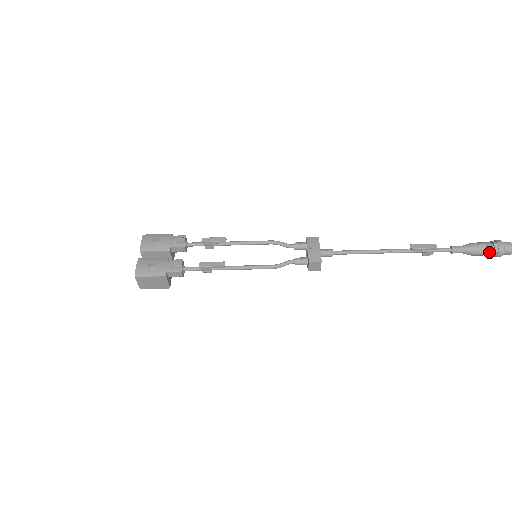
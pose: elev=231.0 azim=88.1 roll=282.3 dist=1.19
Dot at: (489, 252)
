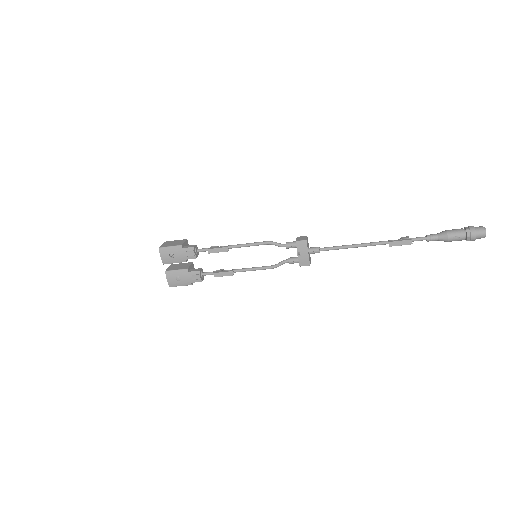
Dot at: (461, 240)
